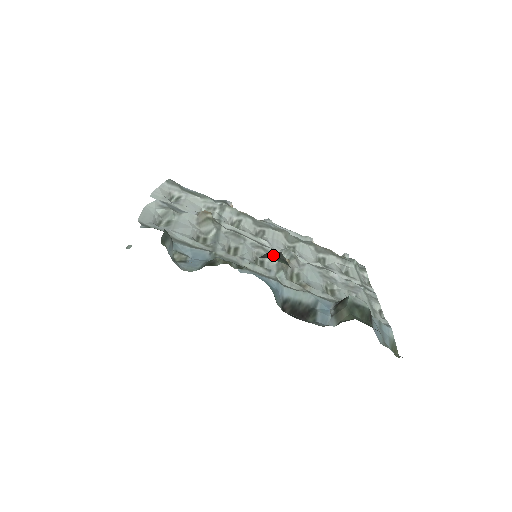
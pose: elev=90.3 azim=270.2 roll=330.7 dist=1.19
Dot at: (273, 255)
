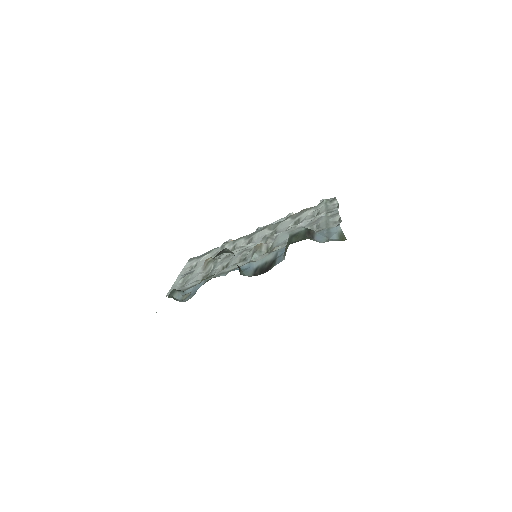
Dot at: (217, 255)
